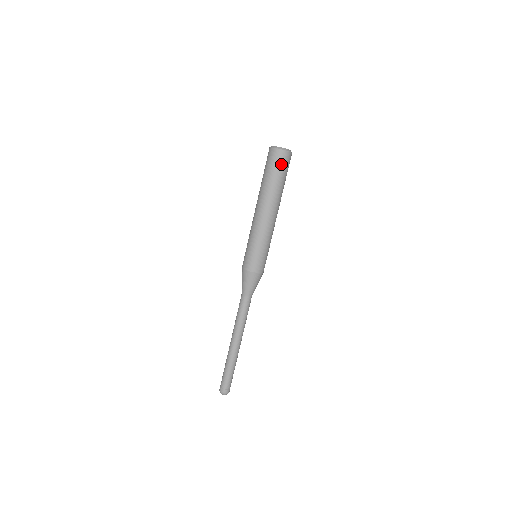
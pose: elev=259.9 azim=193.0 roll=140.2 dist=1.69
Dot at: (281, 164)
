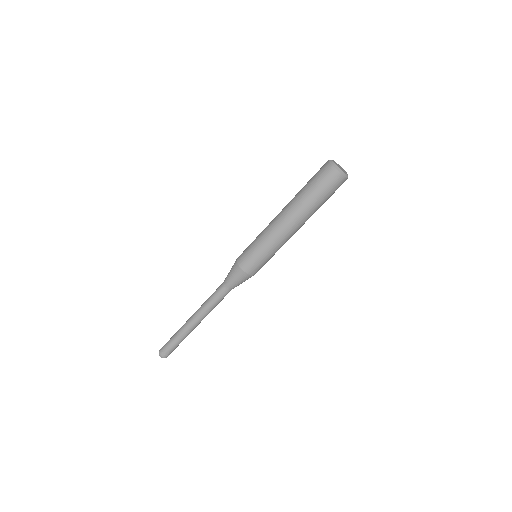
Dot at: (335, 190)
